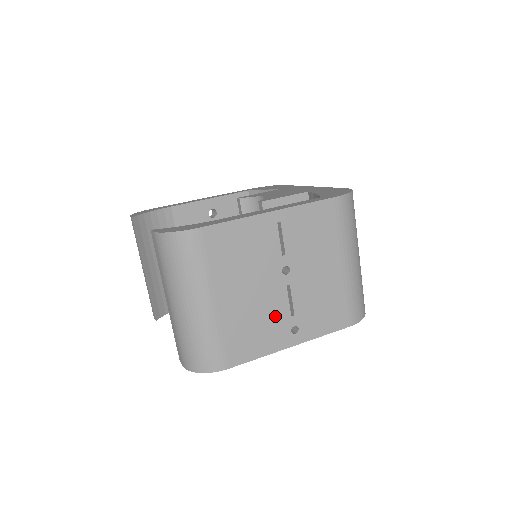
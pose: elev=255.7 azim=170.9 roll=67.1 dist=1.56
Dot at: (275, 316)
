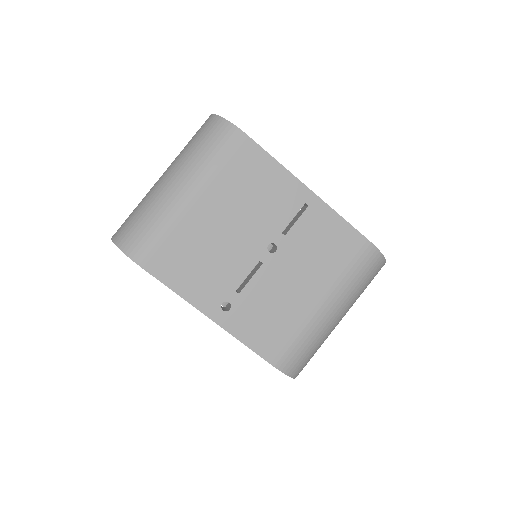
Dot at: (224, 274)
